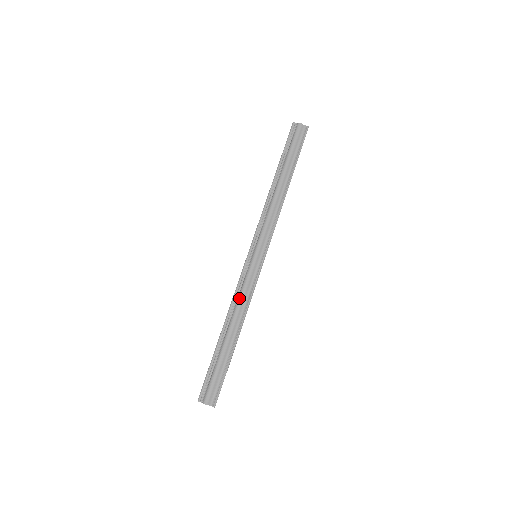
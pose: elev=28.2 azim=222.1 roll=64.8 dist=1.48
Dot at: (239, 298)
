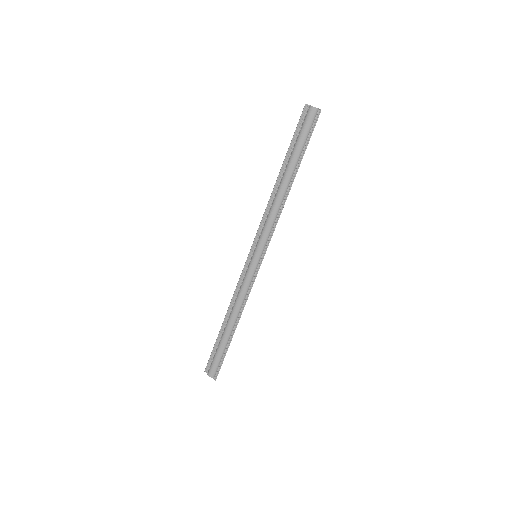
Dot at: (238, 294)
